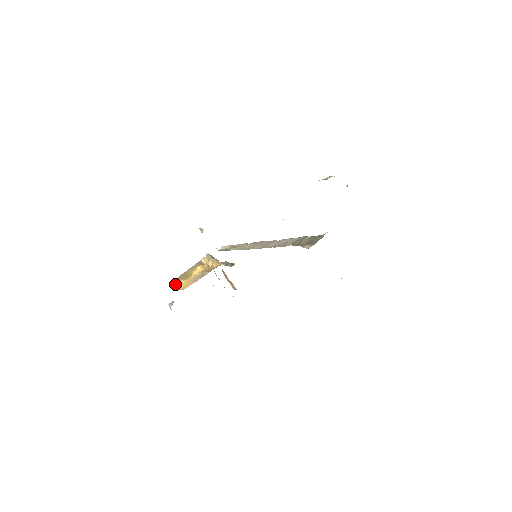
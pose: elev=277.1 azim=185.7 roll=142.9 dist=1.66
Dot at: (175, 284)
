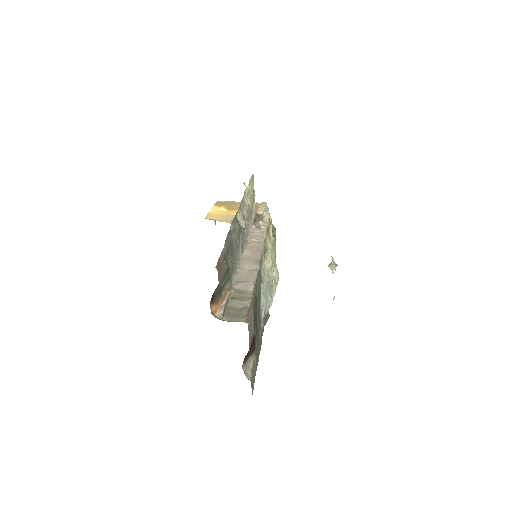
Dot at: (214, 205)
